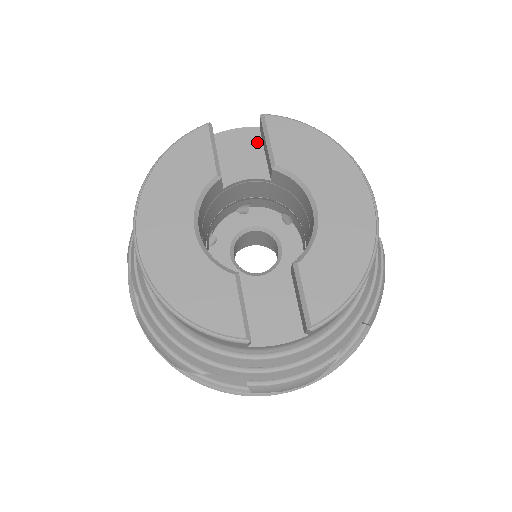
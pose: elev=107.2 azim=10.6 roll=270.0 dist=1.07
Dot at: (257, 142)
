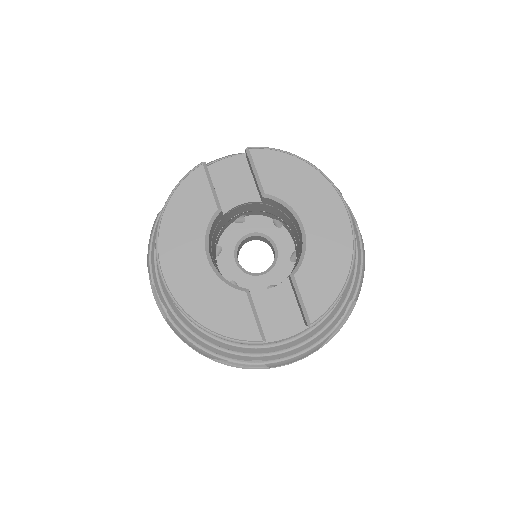
Dot at: (245, 169)
